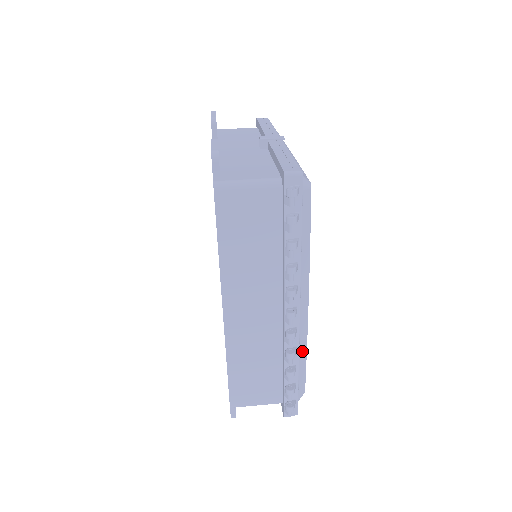
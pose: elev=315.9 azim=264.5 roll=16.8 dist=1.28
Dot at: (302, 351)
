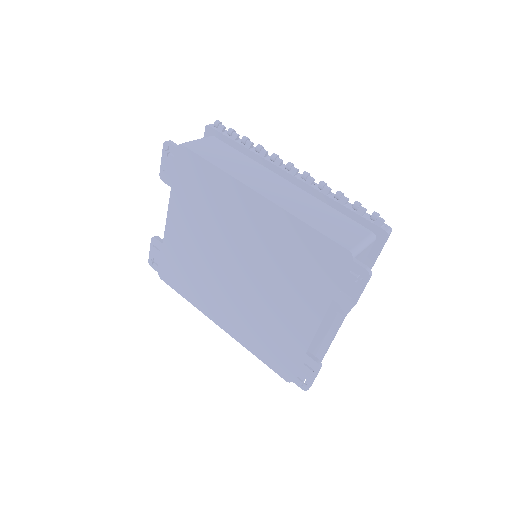
Dot at: occluded
